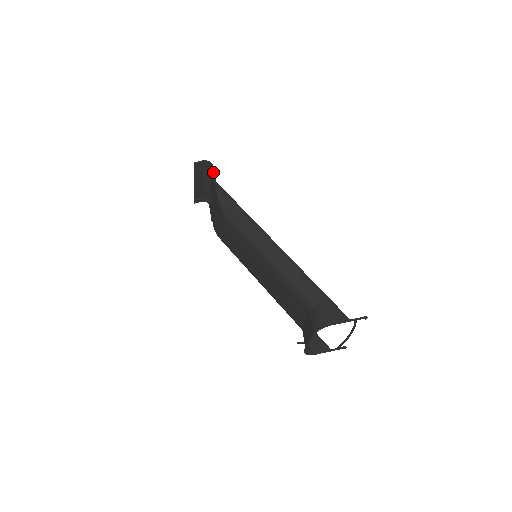
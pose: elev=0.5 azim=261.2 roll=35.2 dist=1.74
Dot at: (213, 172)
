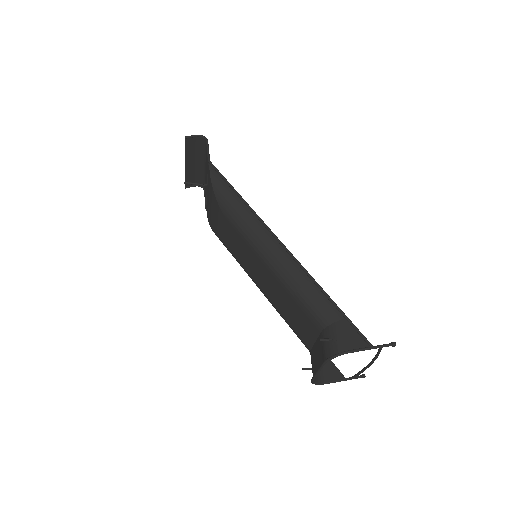
Dot at: (207, 149)
